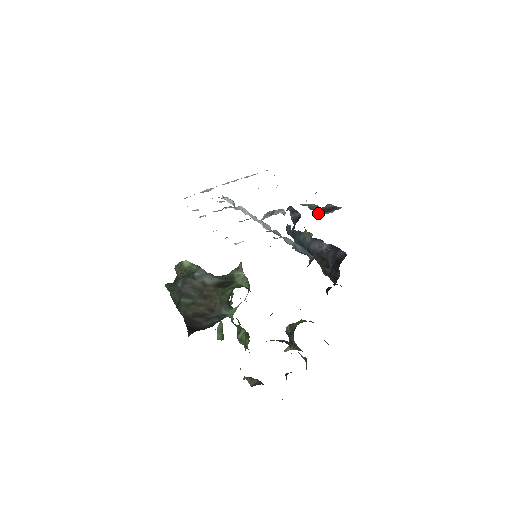
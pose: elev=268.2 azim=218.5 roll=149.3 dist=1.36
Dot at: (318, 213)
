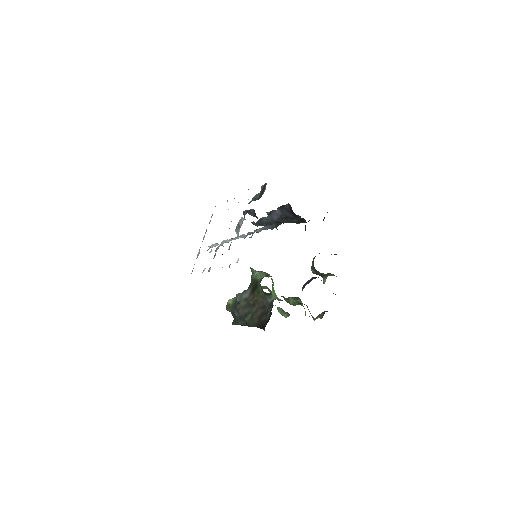
Dot at: occluded
